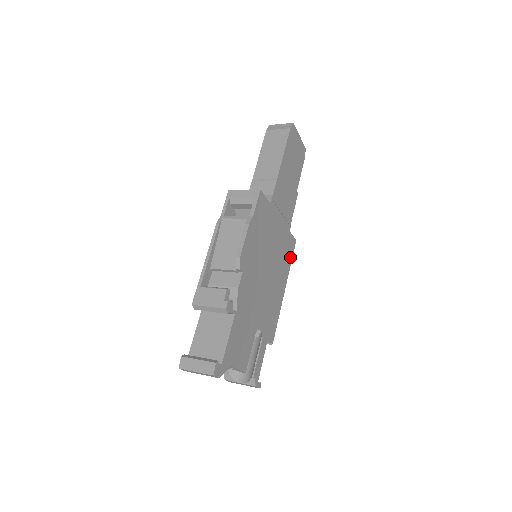
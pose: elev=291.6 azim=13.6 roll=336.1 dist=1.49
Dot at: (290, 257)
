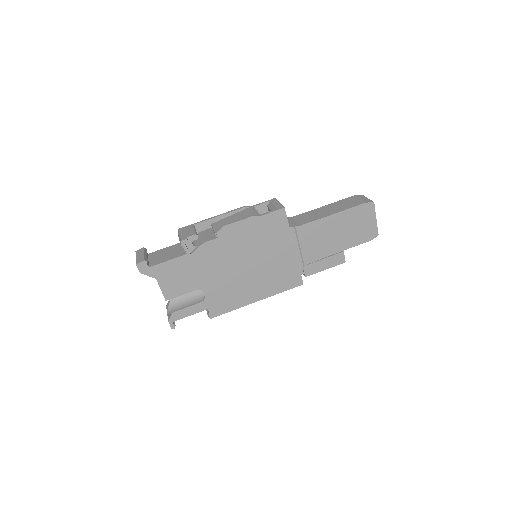
Dot at: (285, 287)
